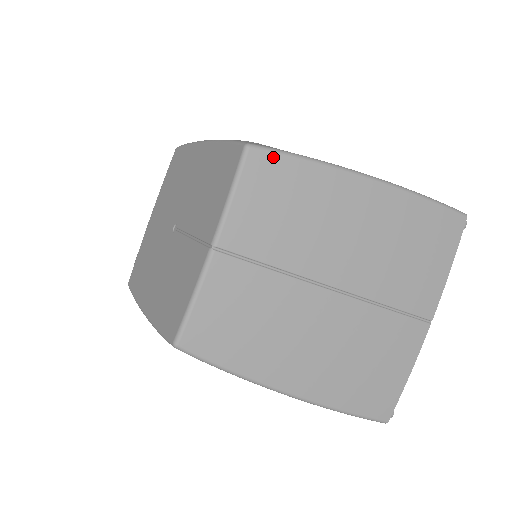
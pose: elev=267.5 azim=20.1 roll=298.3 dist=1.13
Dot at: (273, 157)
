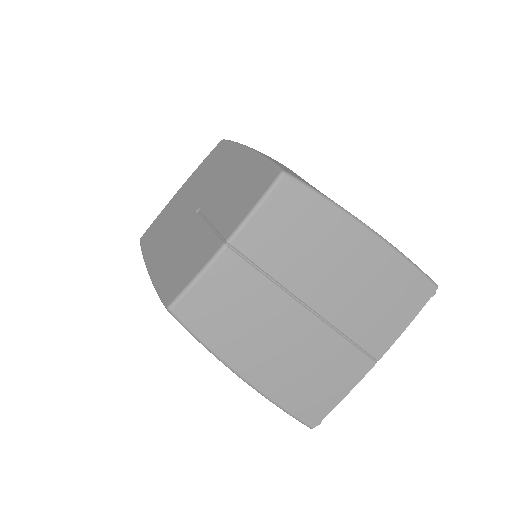
Dot at: (300, 189)
